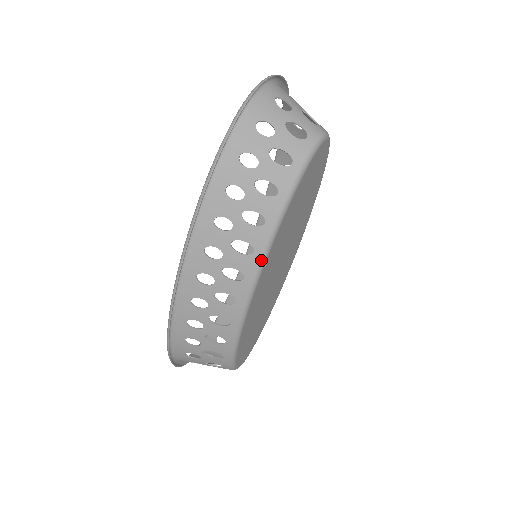
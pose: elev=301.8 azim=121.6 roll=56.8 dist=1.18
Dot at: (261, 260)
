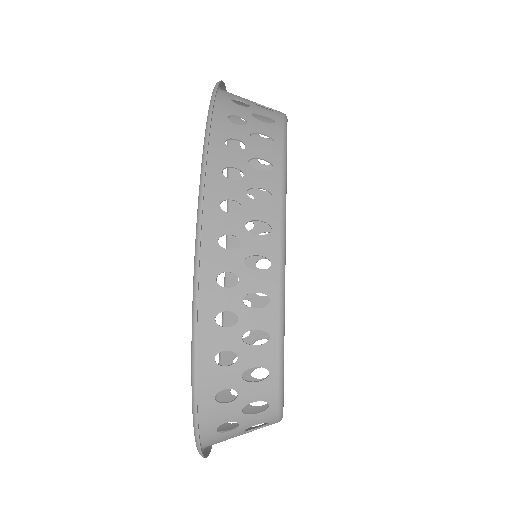
Dot at: (282, 205)
